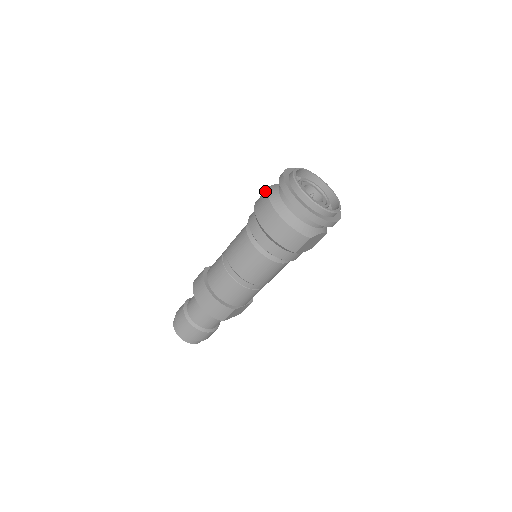
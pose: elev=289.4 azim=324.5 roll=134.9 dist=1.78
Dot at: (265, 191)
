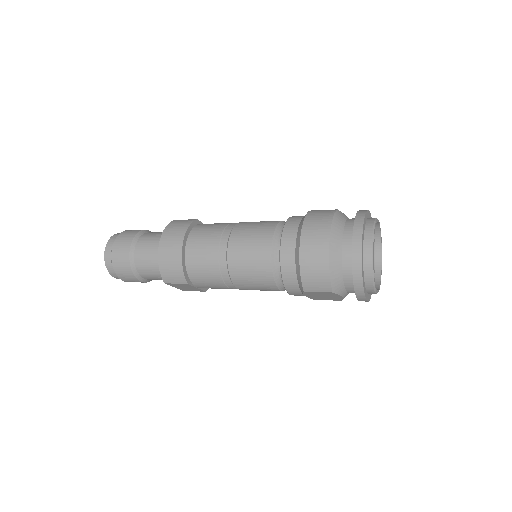
Dot at: (331, 210)
